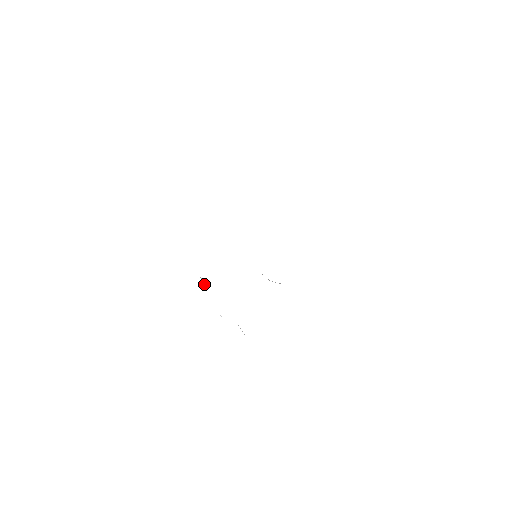
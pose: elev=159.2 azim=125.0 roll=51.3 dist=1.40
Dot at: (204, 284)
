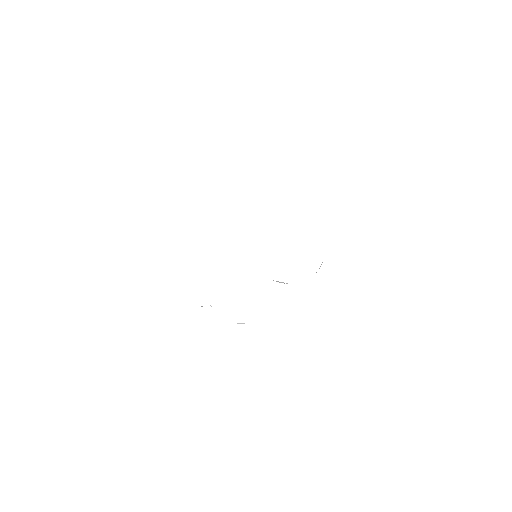
Dot at: occluded
